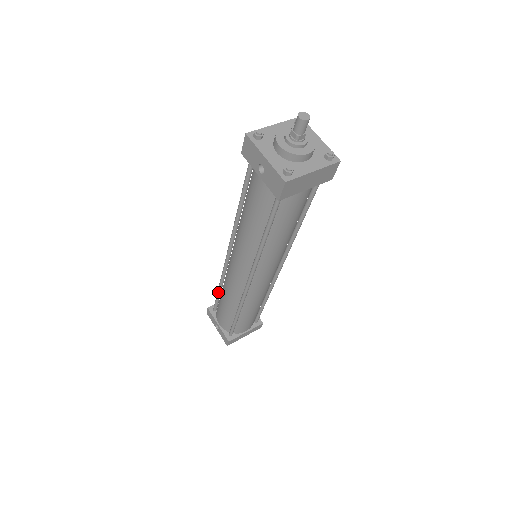
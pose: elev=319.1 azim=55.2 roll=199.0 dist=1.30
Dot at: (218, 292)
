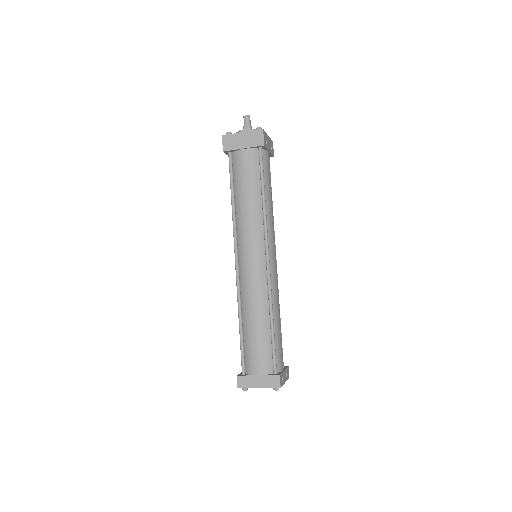
Dot at: occluded
